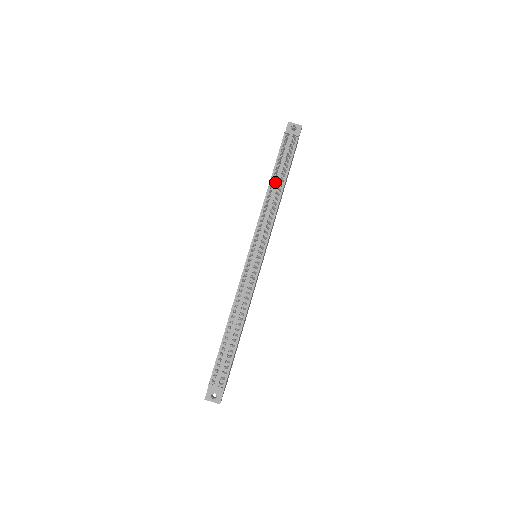
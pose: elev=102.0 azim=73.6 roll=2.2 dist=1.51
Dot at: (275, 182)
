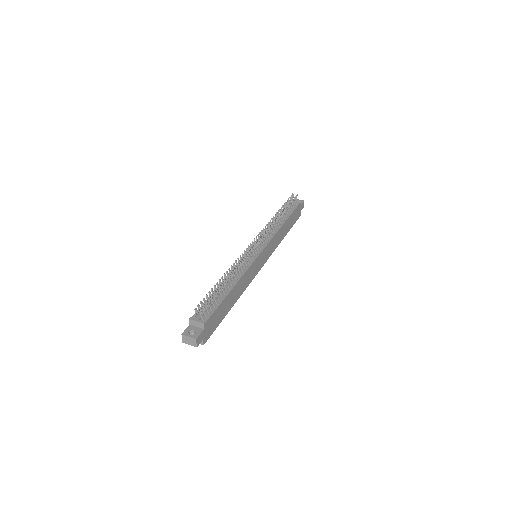
Dot at: occluded
